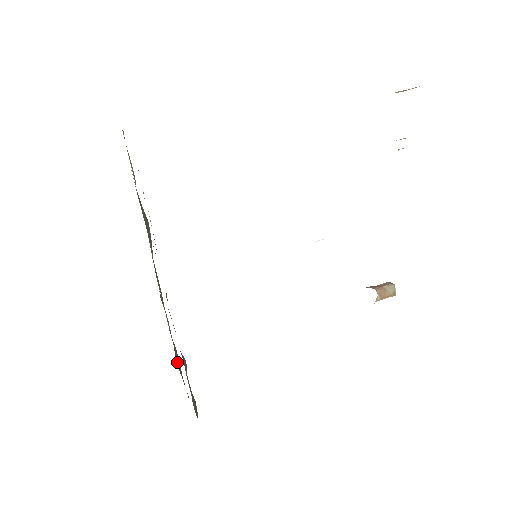
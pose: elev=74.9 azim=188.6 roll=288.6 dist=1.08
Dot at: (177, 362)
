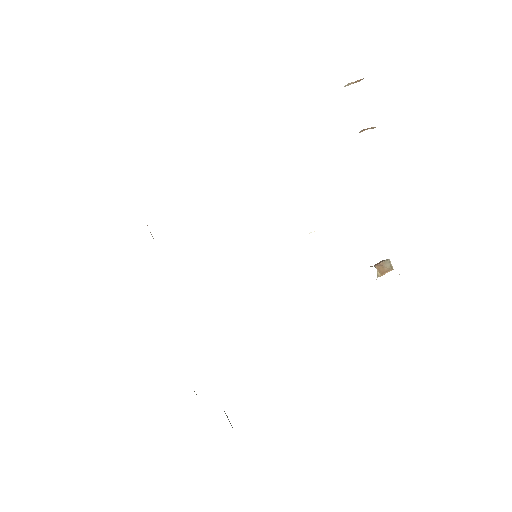
Dot at: occluded
